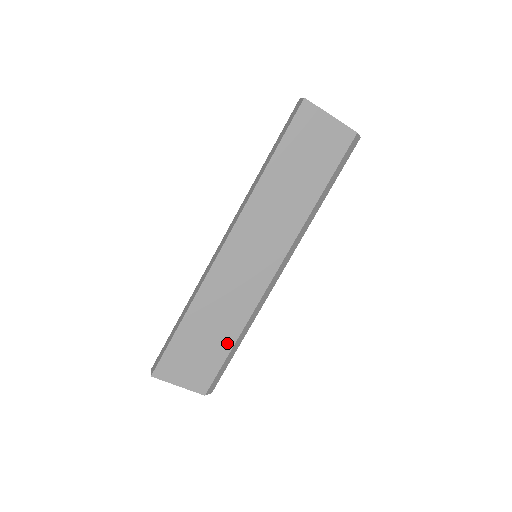
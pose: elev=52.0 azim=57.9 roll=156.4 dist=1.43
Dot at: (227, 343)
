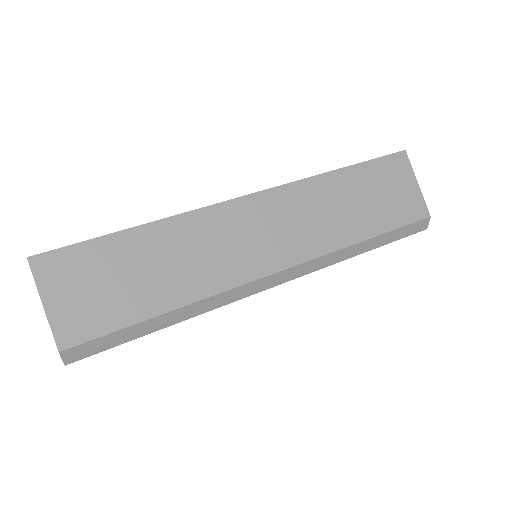
Dot at: (155, 304)
